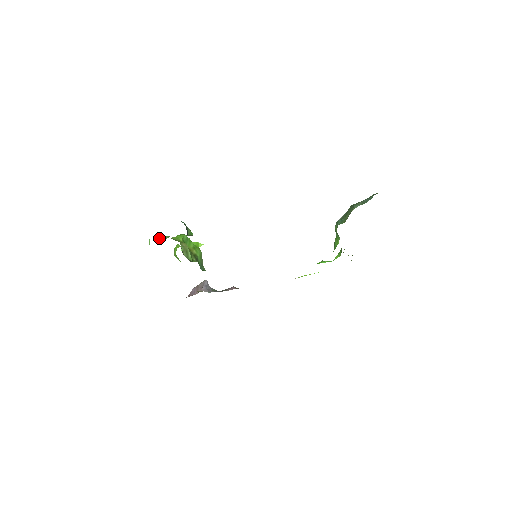
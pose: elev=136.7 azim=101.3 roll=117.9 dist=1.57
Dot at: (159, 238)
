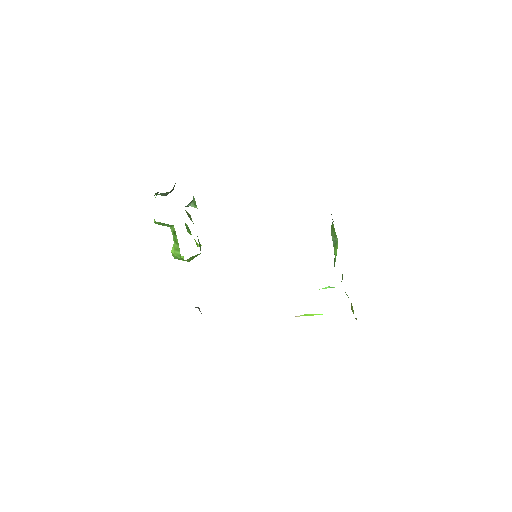
Dot at: occluded
